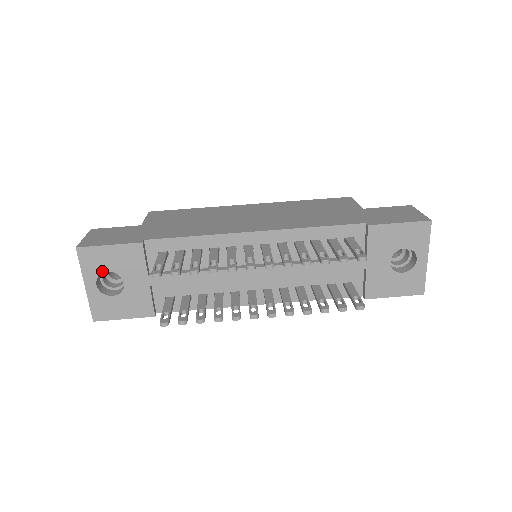
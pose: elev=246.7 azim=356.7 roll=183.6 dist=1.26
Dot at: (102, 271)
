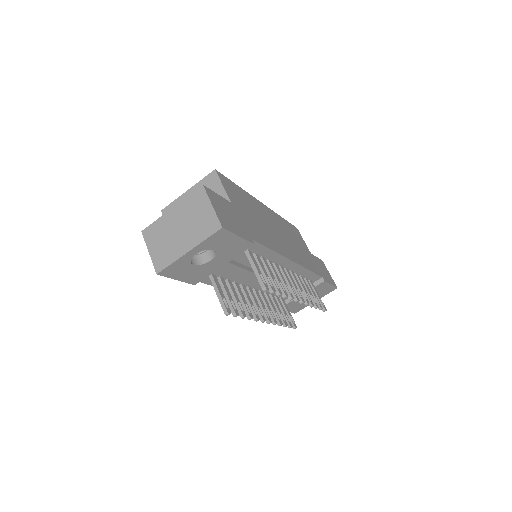
Dot at: (212, 248)
